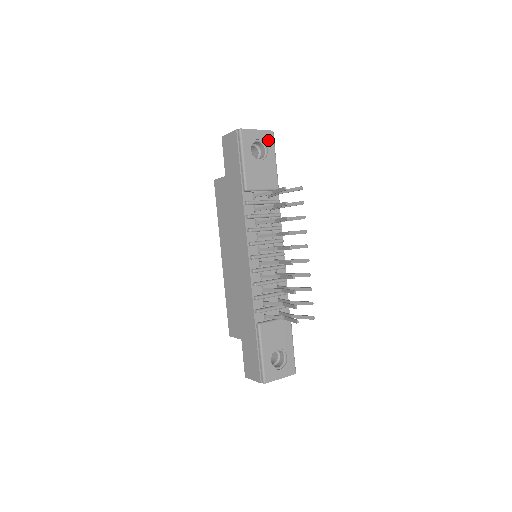
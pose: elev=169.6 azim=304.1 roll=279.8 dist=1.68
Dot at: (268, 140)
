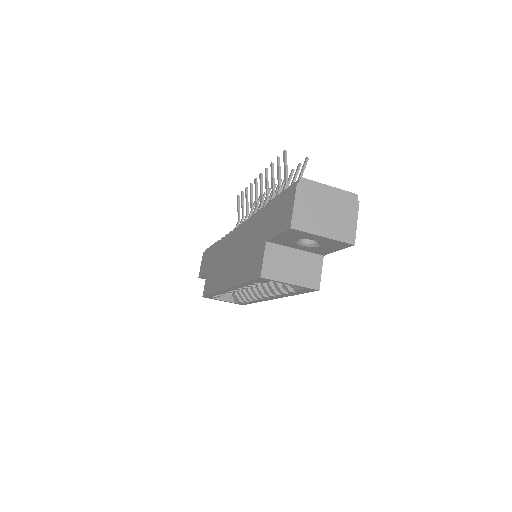
Dot at: occluded
